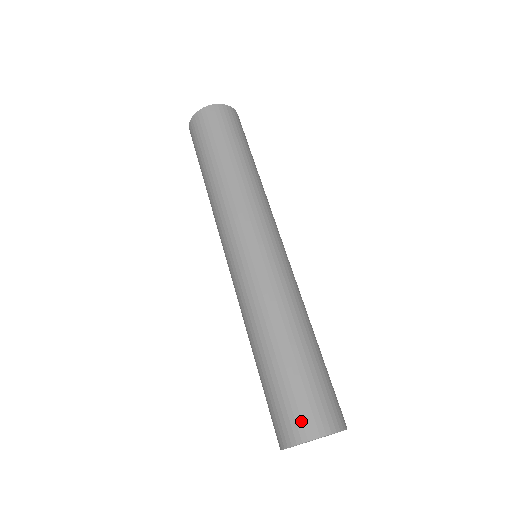
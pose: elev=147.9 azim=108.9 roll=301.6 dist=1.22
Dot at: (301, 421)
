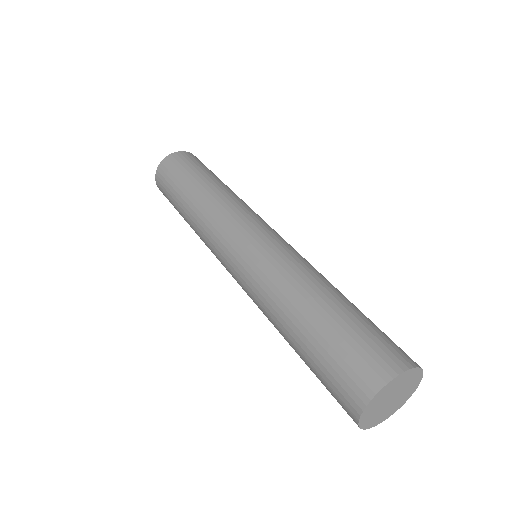
Dot at: (364, 372)
